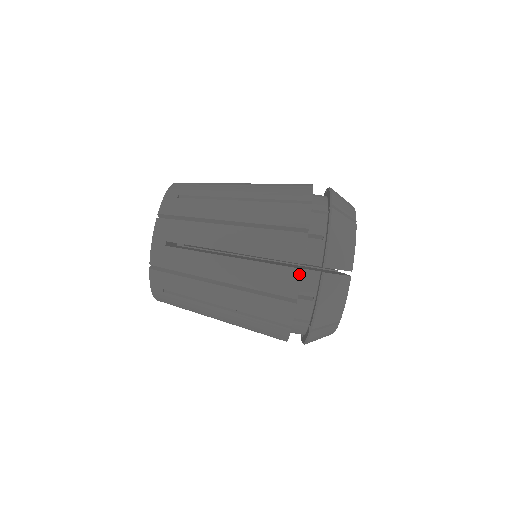
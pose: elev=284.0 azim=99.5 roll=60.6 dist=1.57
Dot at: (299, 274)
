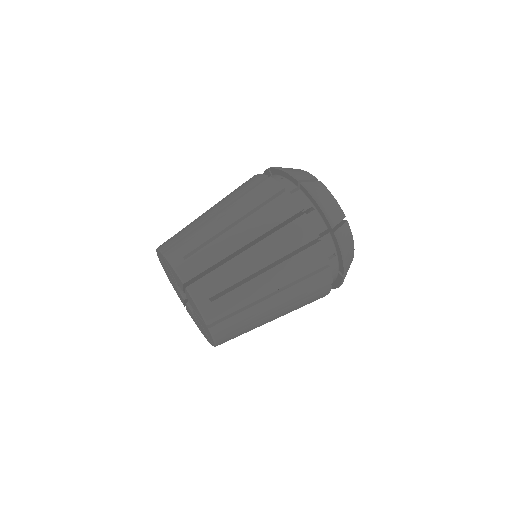
Dot at: (288, 194)
